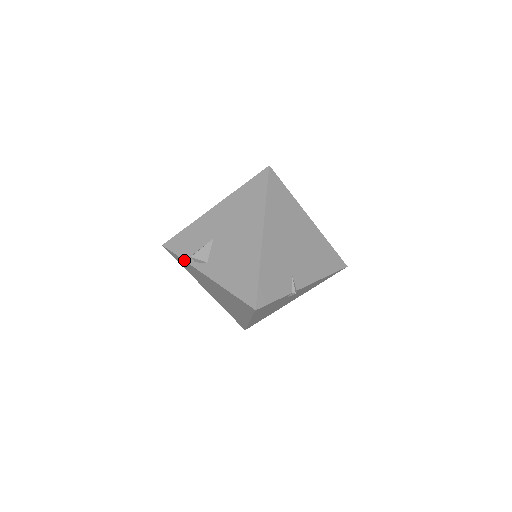
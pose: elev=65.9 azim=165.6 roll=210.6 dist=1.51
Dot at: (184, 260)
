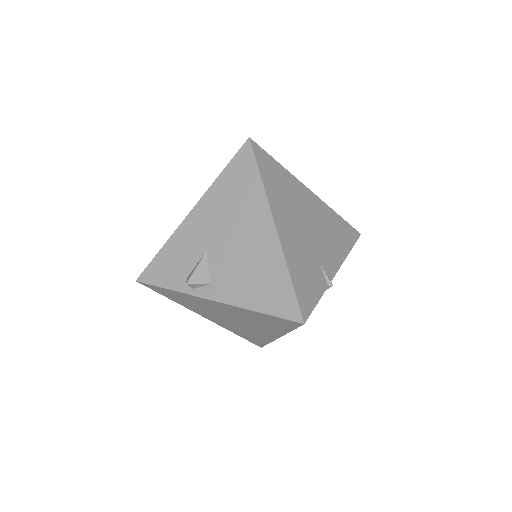
Dot at: (175, 291)
